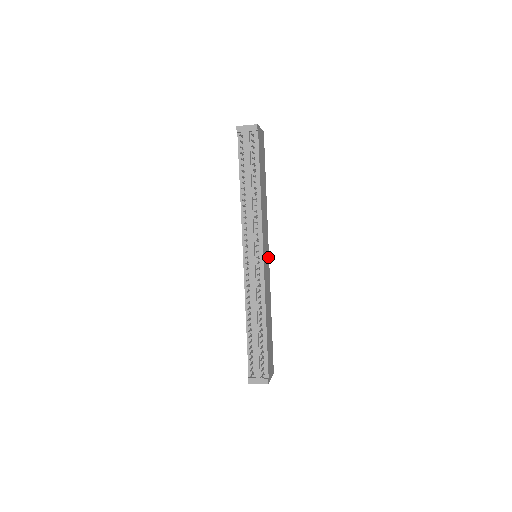
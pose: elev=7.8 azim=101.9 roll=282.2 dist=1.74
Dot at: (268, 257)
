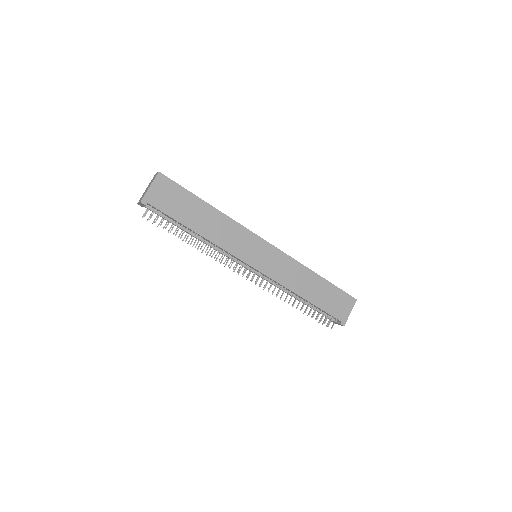
Dot at: (268, 246)
